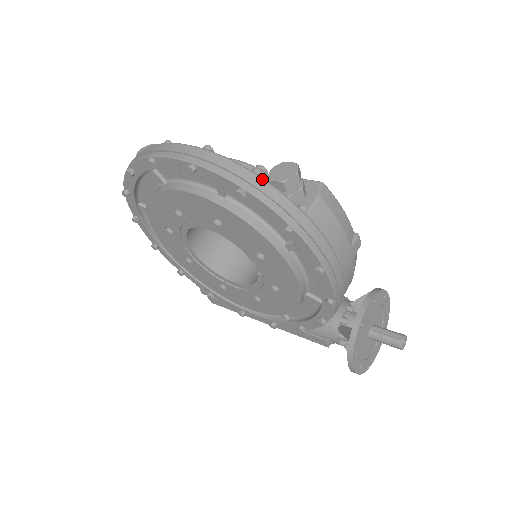
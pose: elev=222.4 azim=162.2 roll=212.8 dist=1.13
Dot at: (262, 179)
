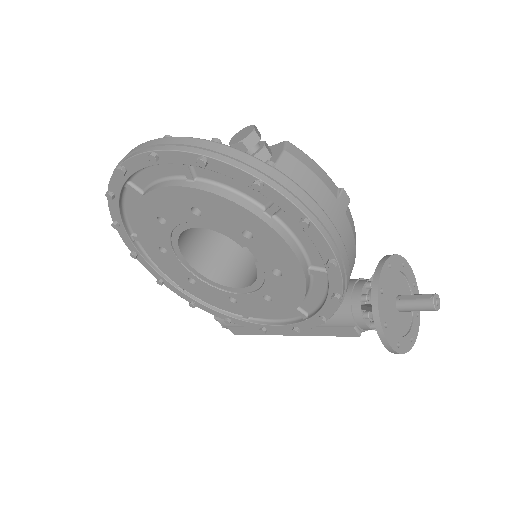
Dot at: (220, 144)
